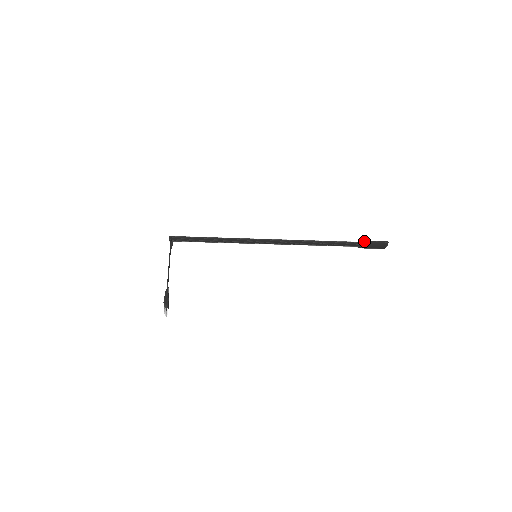
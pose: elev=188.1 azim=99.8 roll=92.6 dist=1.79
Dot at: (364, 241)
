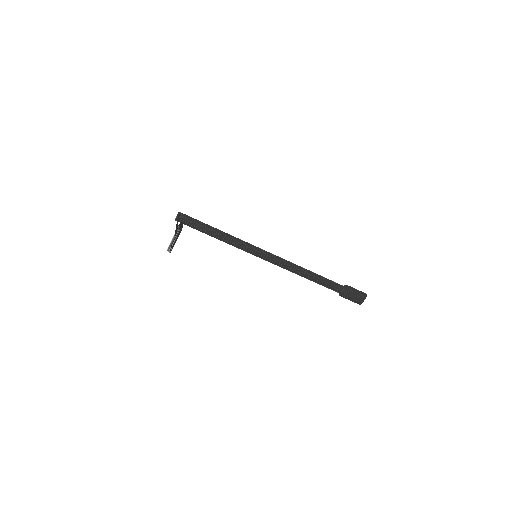
Dot at: (347, 285)
